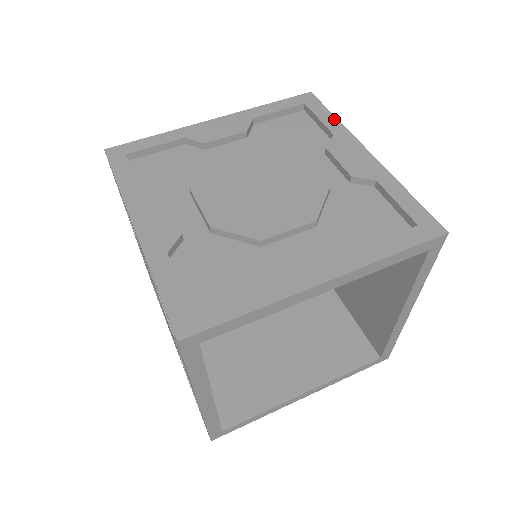
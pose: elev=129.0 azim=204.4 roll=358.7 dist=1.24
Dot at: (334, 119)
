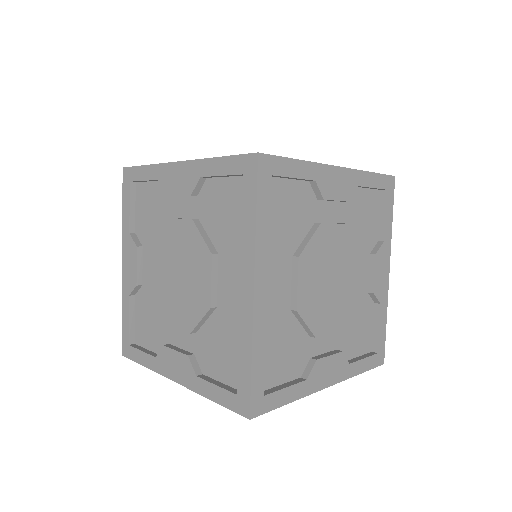
Dot at: (391, 223)
